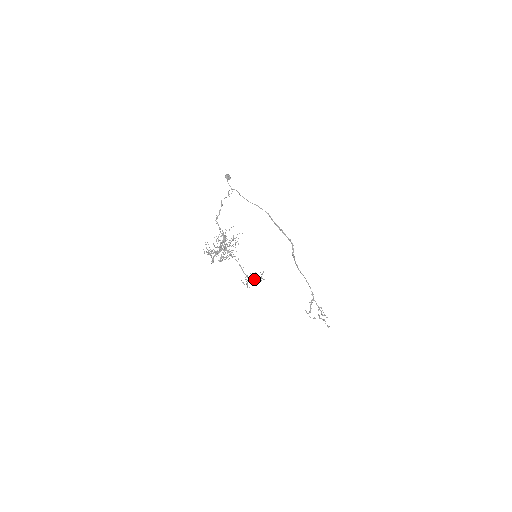
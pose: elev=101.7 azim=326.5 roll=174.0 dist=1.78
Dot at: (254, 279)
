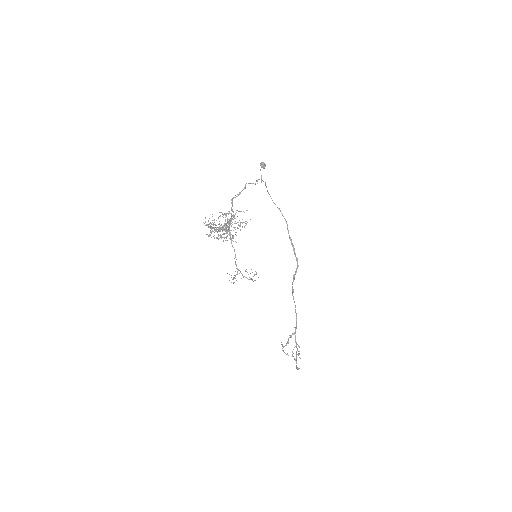
Dot at: (244, 276)
